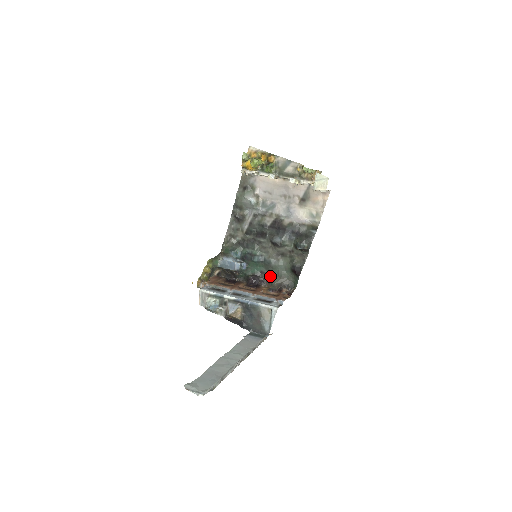
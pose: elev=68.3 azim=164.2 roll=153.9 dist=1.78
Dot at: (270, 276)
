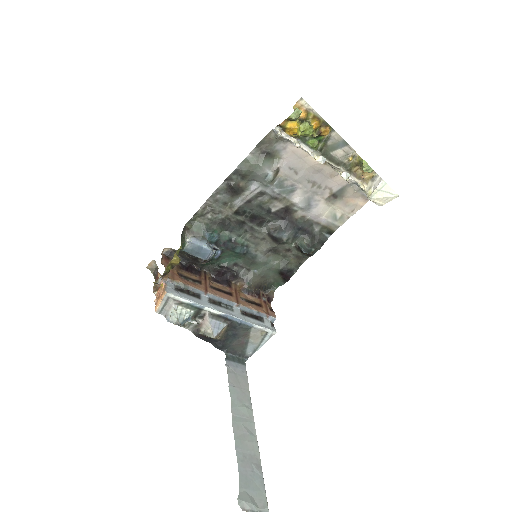
Dot at: (246, 272)
